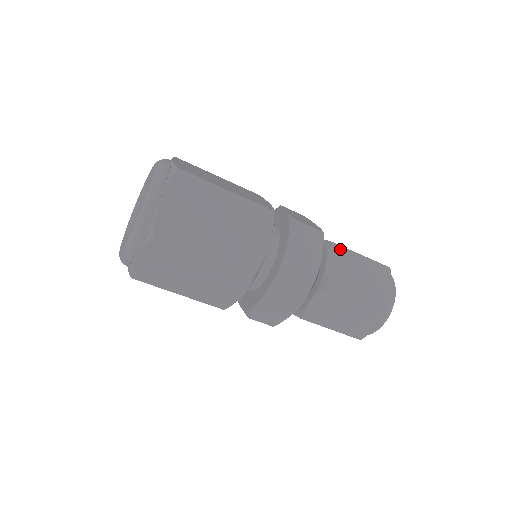
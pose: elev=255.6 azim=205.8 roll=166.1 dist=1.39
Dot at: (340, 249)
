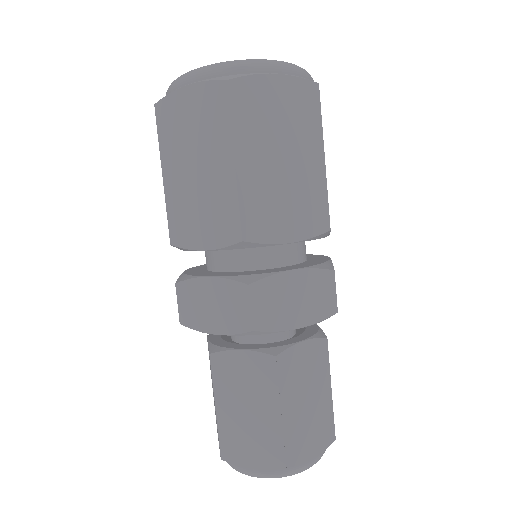
Dot at: (325, 354)
